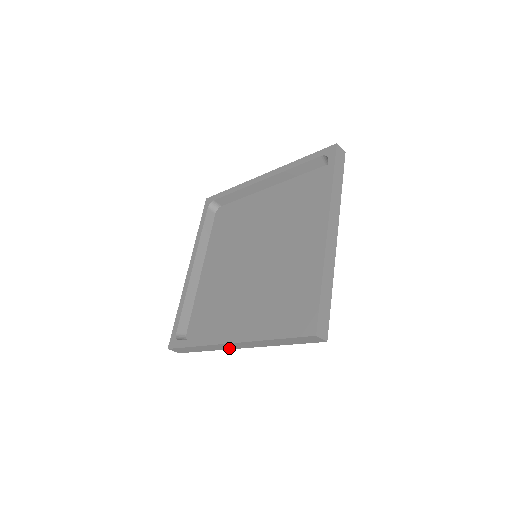
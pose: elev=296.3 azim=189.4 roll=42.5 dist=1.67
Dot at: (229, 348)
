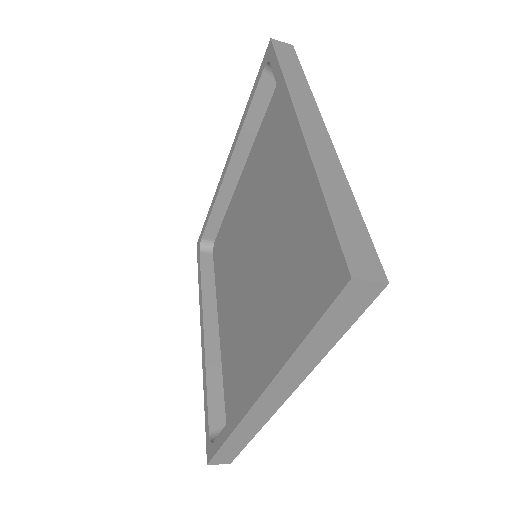
Dot at: (270, 412)
